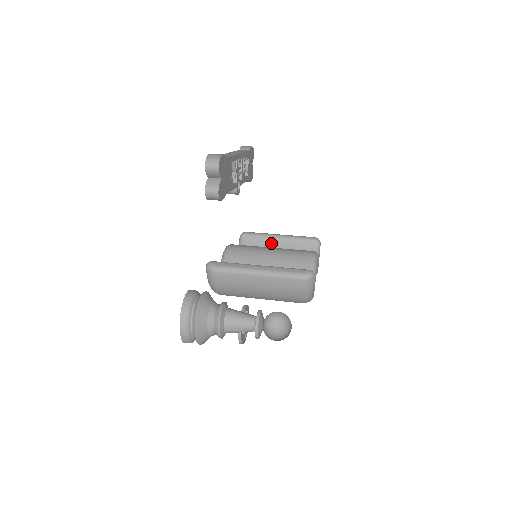
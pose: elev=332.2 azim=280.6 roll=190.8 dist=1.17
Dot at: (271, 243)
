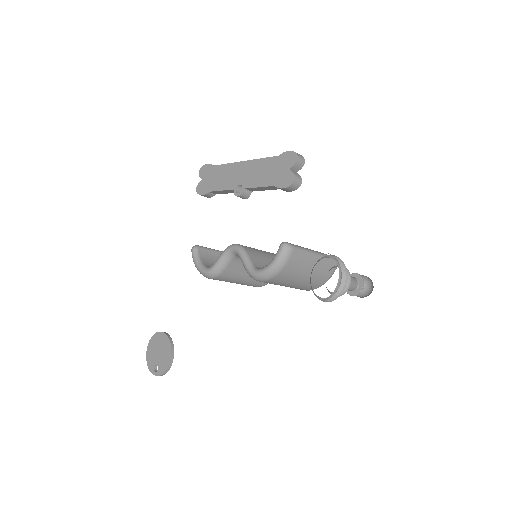
Dot at: occluded
